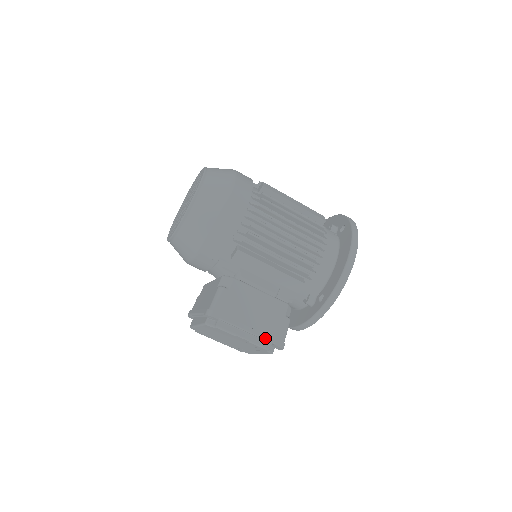
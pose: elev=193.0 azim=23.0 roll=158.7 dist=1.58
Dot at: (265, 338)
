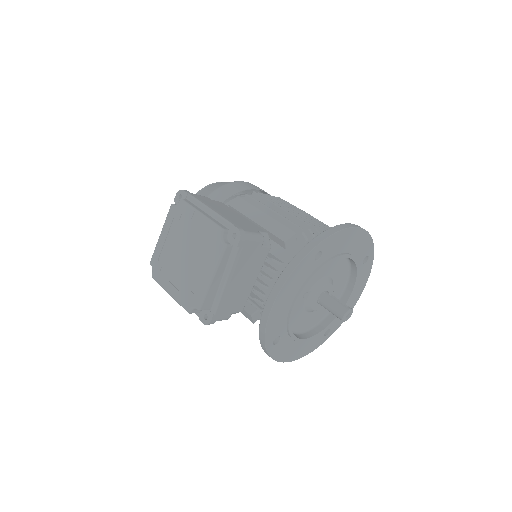
Dot at: (225, 218)
